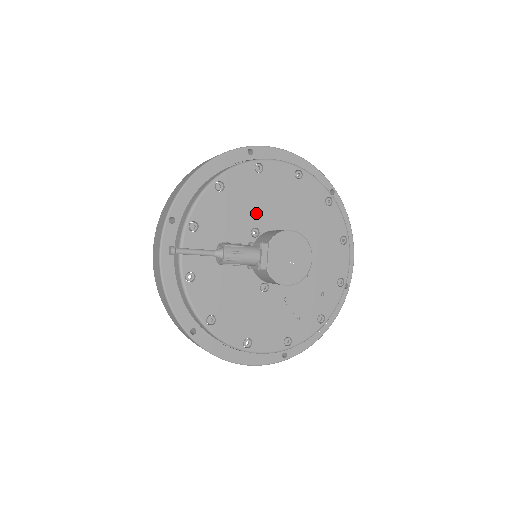
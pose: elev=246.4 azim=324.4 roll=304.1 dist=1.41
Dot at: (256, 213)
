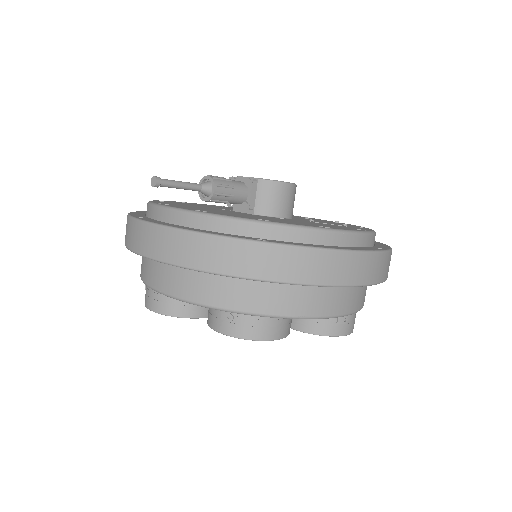
Dot at: occluded
